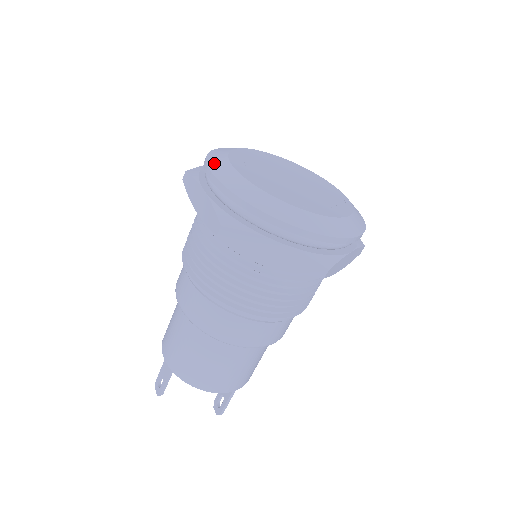
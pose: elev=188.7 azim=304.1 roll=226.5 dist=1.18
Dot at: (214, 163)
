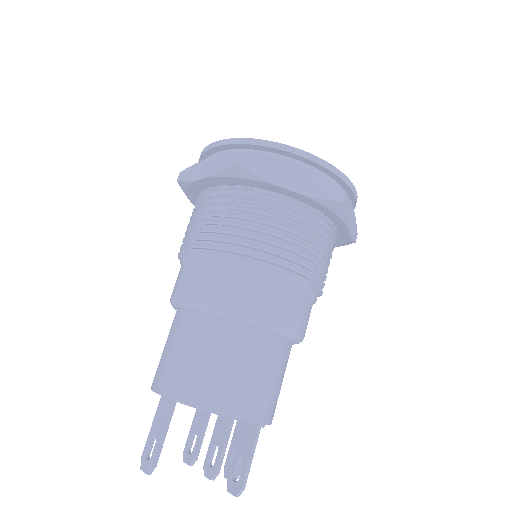
Dot at: occluded
